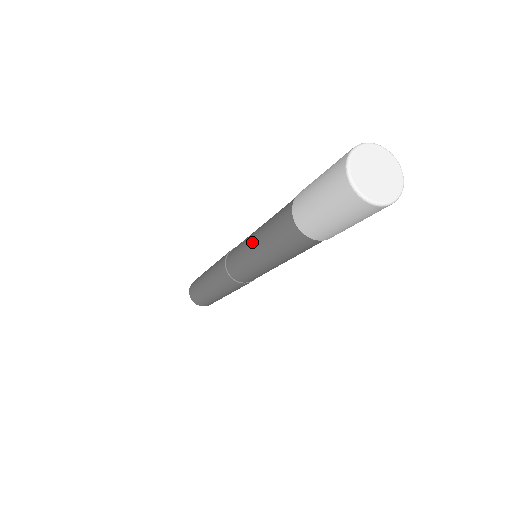
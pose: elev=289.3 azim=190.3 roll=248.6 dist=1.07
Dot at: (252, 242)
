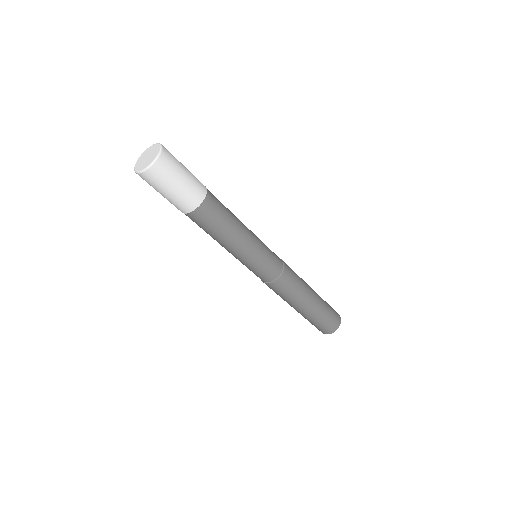
Dot at: occluded
